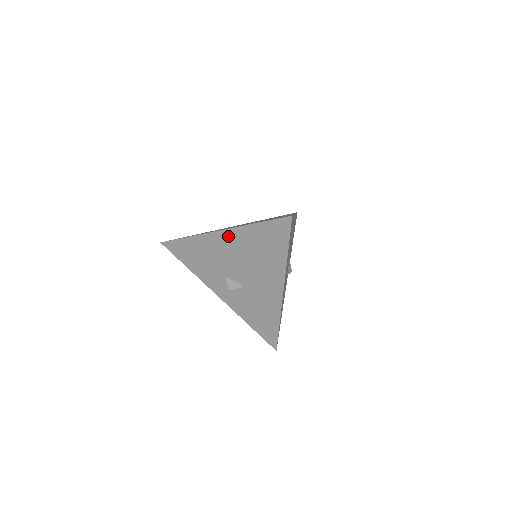
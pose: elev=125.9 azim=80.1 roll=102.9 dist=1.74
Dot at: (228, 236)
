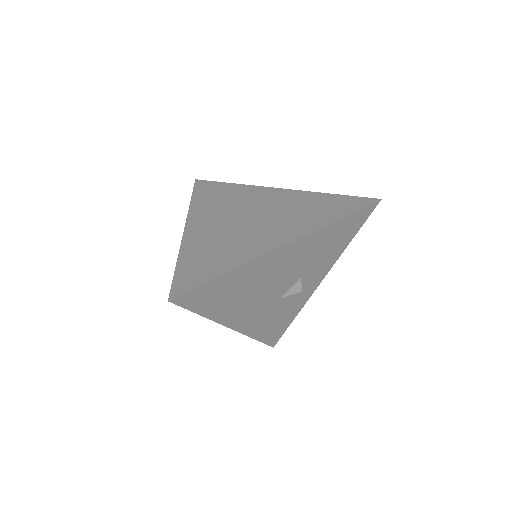
Dot at: occluded
